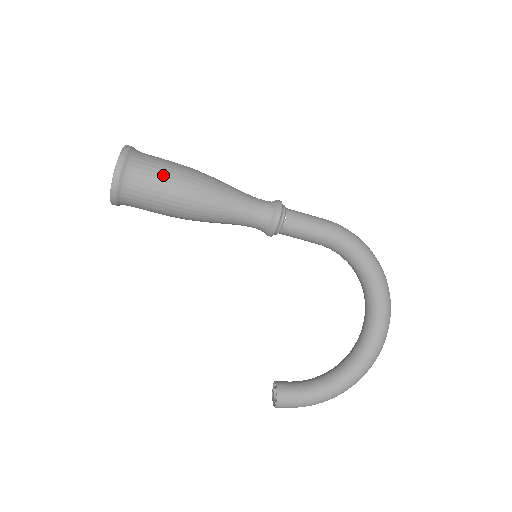
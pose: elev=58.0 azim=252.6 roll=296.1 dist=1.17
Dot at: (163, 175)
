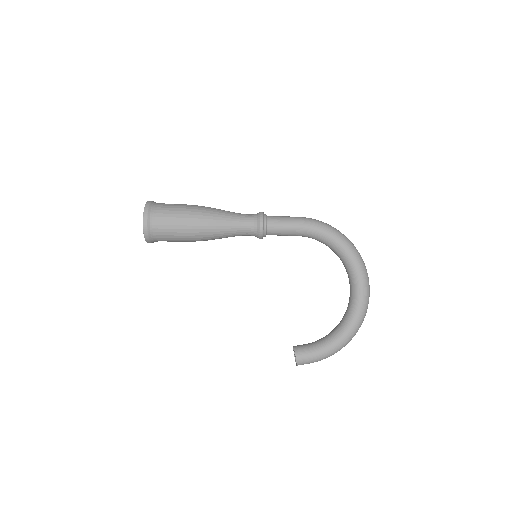
Dot at: (175, 214)
